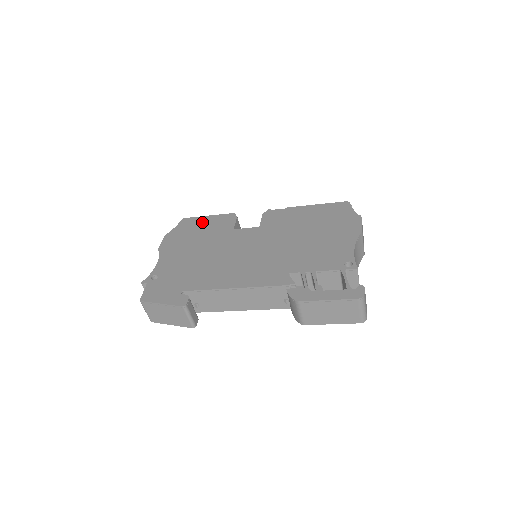
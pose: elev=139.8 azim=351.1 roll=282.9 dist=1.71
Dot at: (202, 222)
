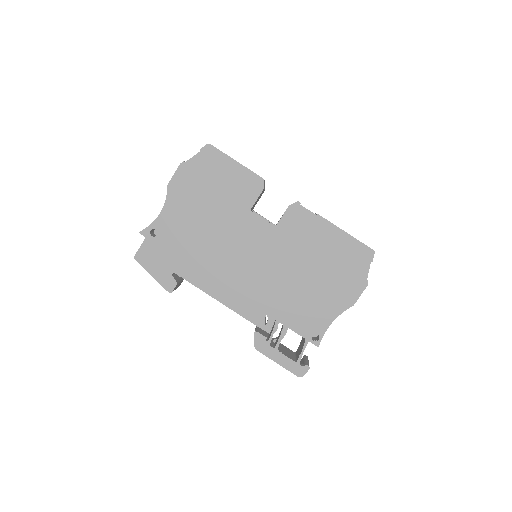
Dot at: (225, 170)
